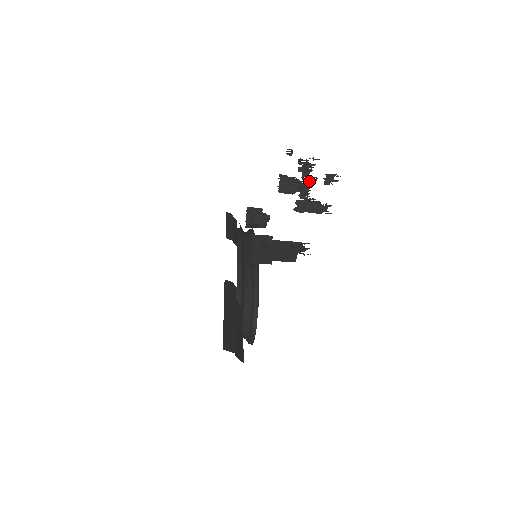
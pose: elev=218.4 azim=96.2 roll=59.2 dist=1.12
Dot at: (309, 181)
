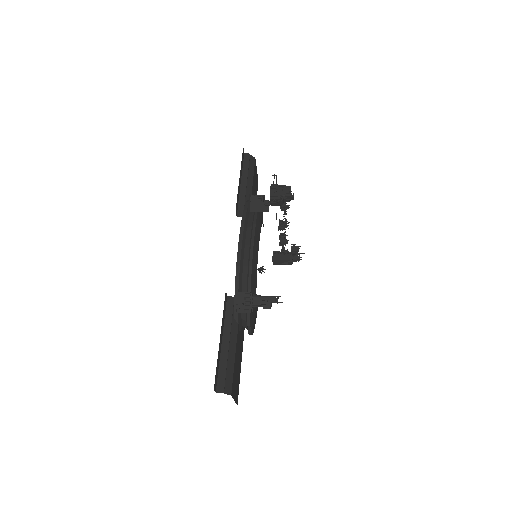
Dot at: (281, 244)
